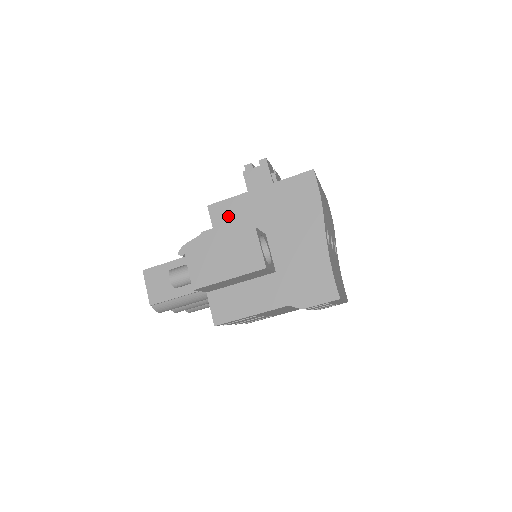
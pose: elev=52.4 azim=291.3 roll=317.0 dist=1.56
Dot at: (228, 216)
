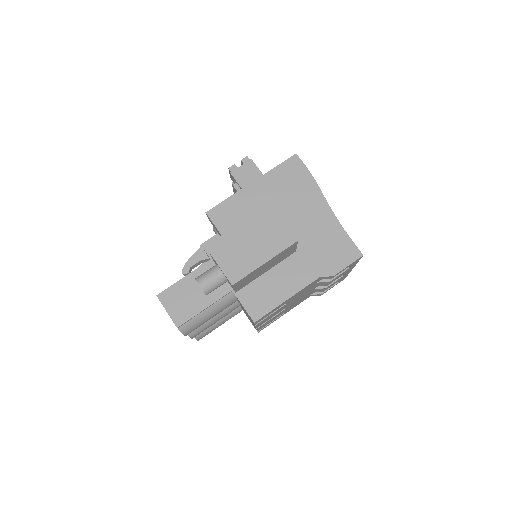
Dot at: (230, 216)
